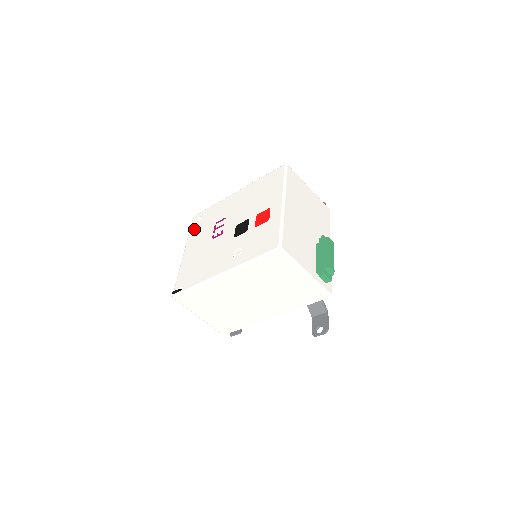
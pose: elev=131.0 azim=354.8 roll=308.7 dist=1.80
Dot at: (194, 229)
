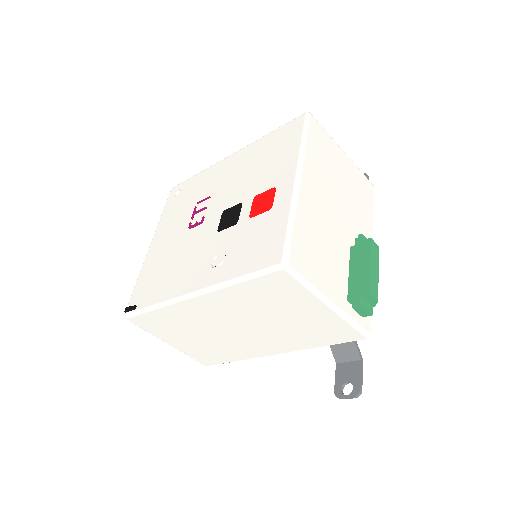
Dot at: (168, 209)
